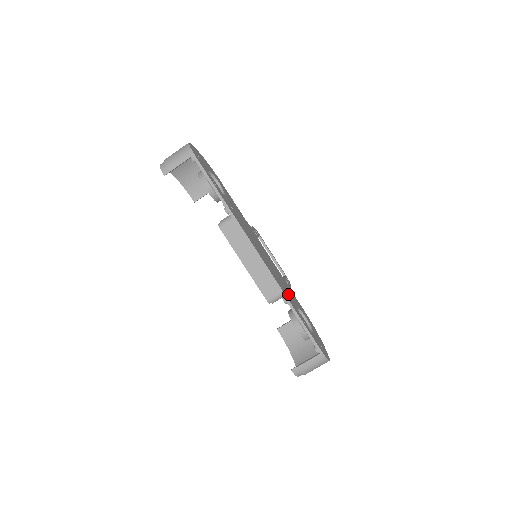
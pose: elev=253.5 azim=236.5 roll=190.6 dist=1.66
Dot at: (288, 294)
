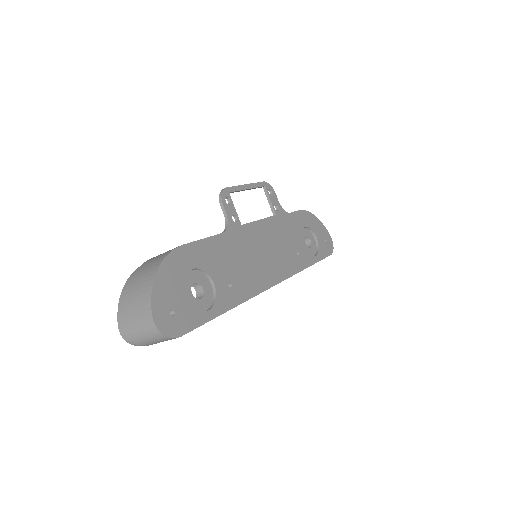
Dot at: (295, 250)
